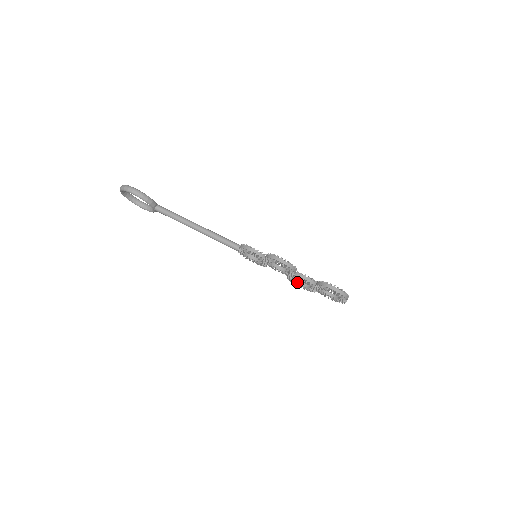
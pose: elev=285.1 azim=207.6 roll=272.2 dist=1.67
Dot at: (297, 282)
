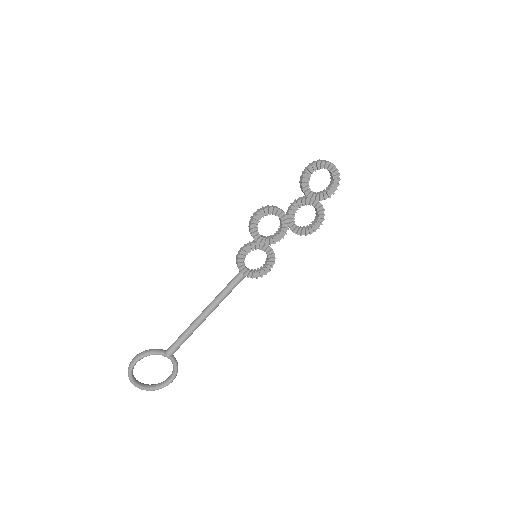
Dot at: (308, 228)
